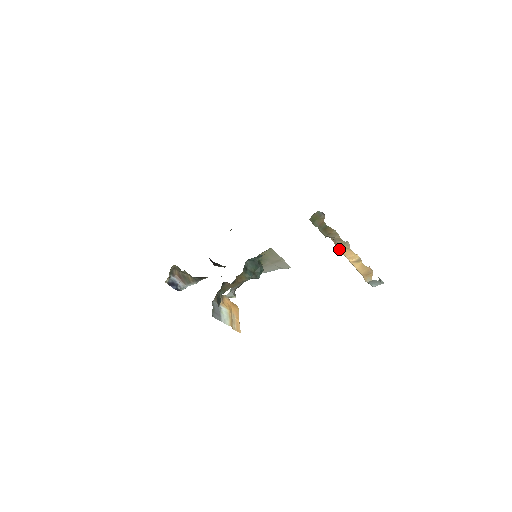
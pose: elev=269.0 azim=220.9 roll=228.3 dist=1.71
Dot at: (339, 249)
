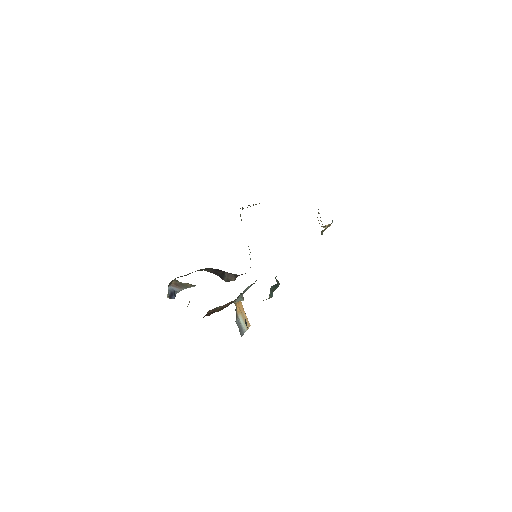
Dot at: occluded
